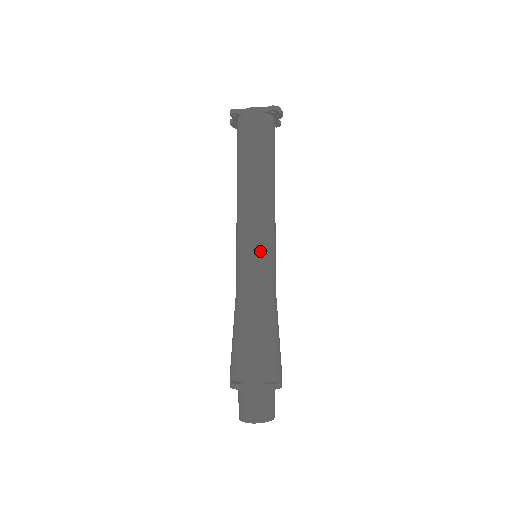
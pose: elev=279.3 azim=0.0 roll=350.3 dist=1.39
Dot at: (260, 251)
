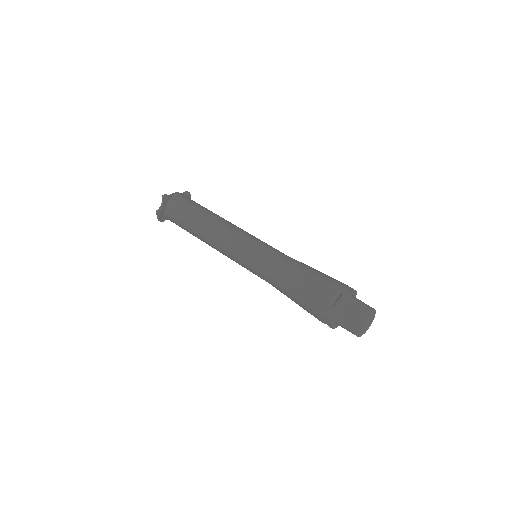
Dot at: (262, 241)
